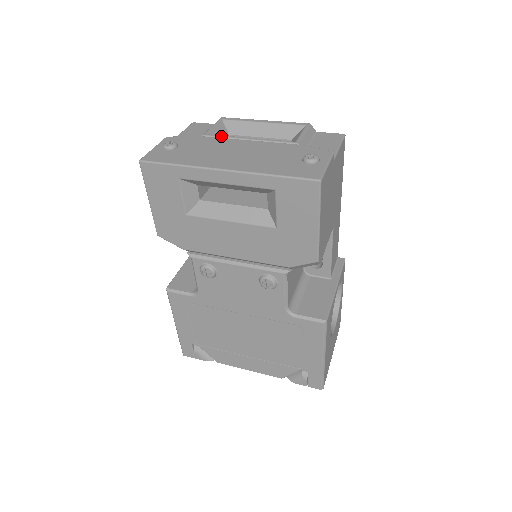
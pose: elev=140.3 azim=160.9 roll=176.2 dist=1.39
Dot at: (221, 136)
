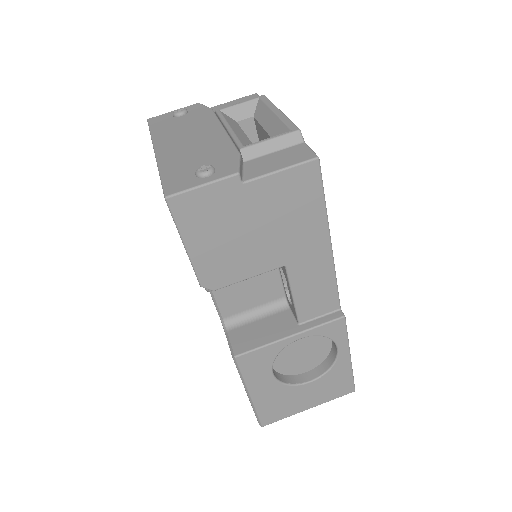
Dot at: (220, 116)
